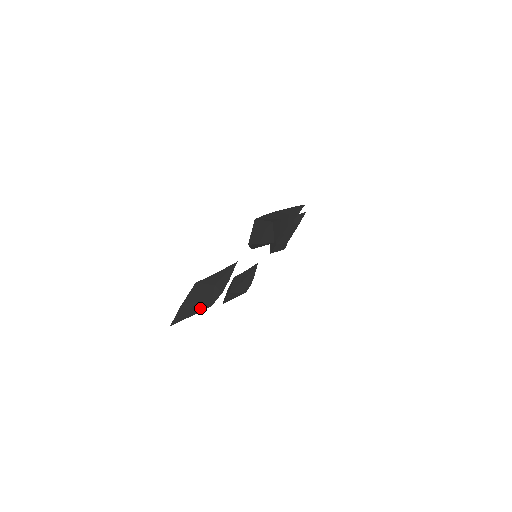
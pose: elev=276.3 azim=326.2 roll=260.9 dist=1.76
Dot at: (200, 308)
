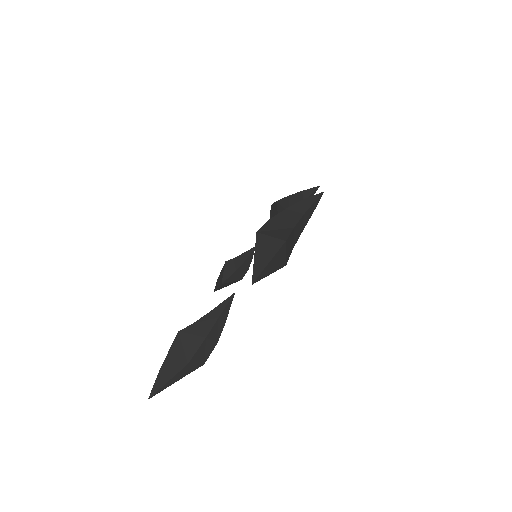
Dot at: (188, 371)
